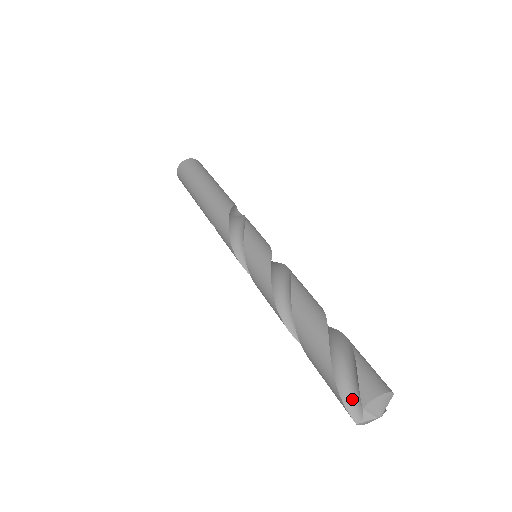
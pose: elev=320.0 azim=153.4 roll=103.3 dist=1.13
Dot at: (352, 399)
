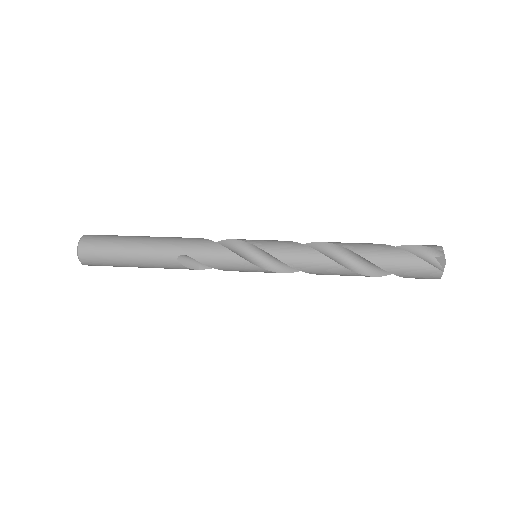
Dot at: (429, 261)
